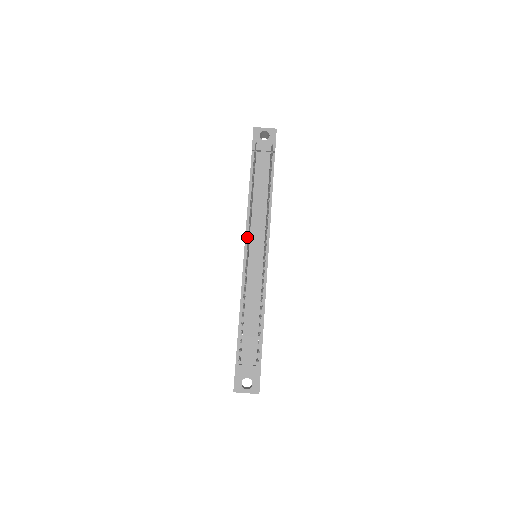
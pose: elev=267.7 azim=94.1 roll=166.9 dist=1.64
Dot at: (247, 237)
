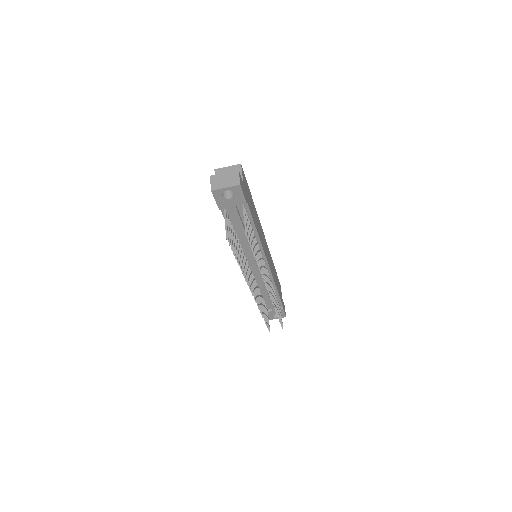
Dot at: occluded
